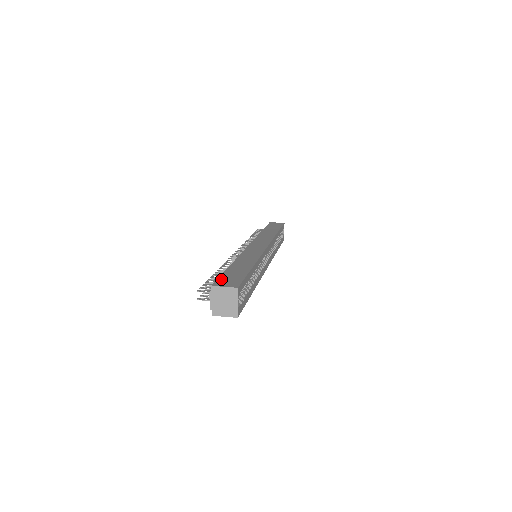
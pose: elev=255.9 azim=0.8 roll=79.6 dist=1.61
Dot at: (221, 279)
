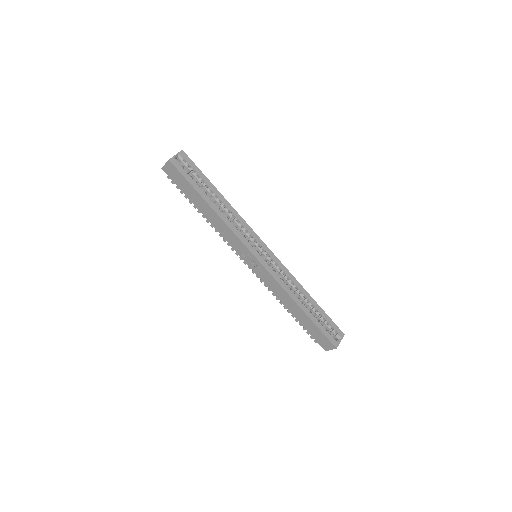
Dot at: occluded
